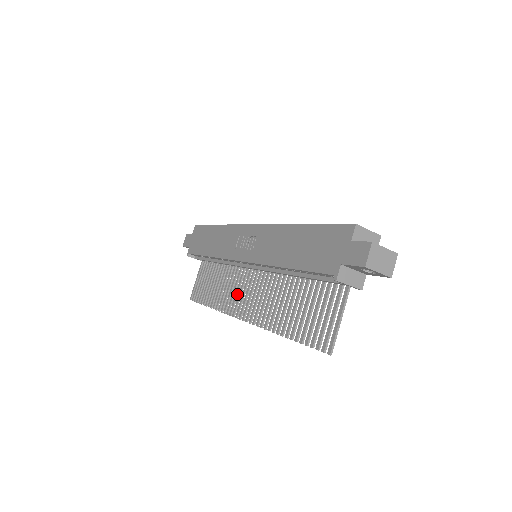
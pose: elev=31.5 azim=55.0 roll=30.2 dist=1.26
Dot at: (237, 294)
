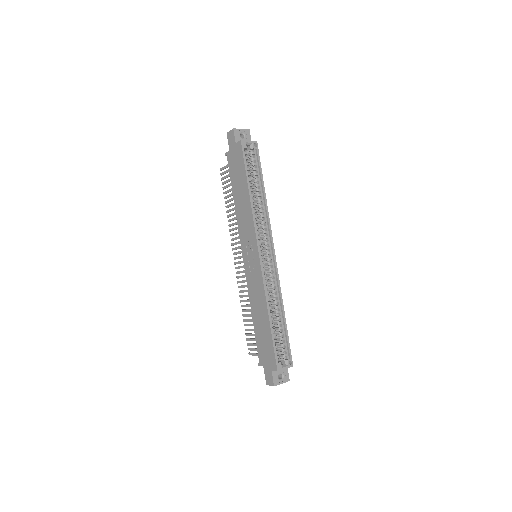
Dot at: occluded
